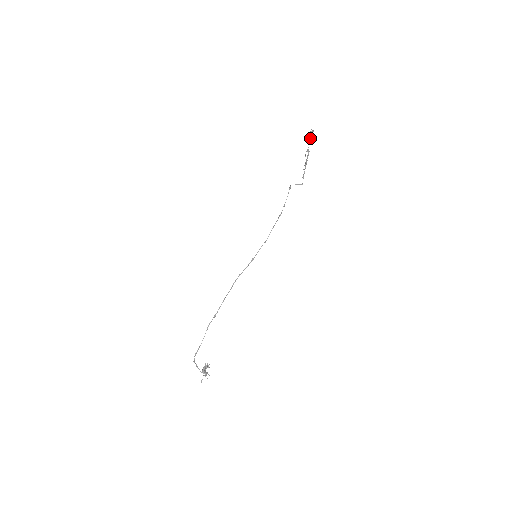
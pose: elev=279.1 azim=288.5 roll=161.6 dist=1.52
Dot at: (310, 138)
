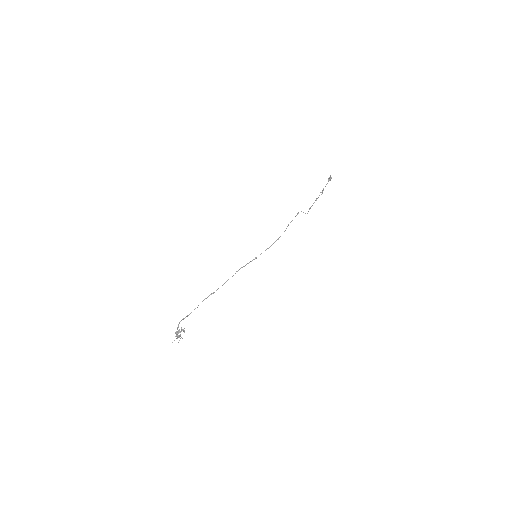
Dot at: occluded
